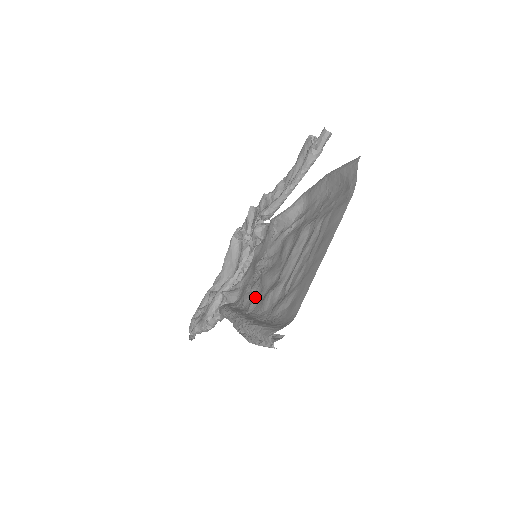
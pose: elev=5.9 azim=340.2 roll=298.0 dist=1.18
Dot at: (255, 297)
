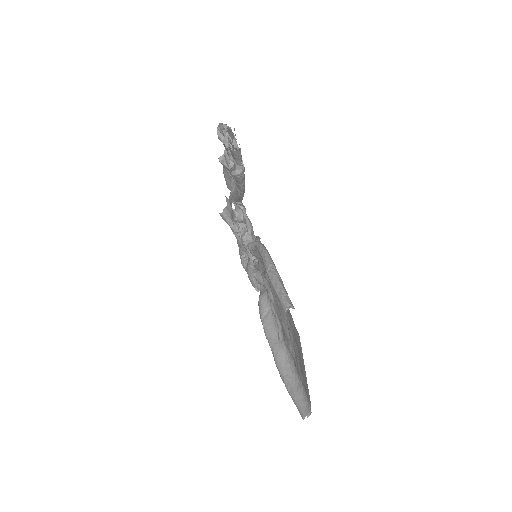
Dot at: (278, 319)
